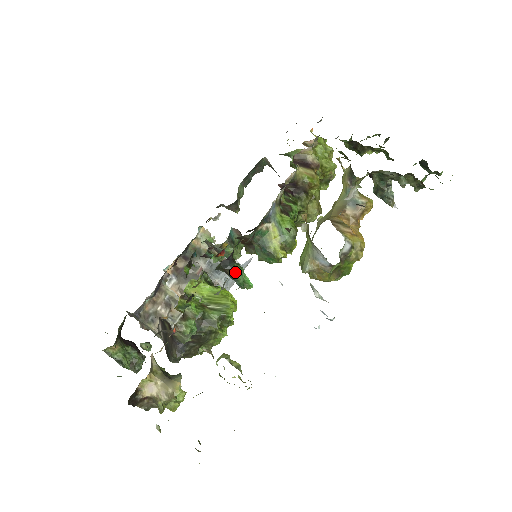
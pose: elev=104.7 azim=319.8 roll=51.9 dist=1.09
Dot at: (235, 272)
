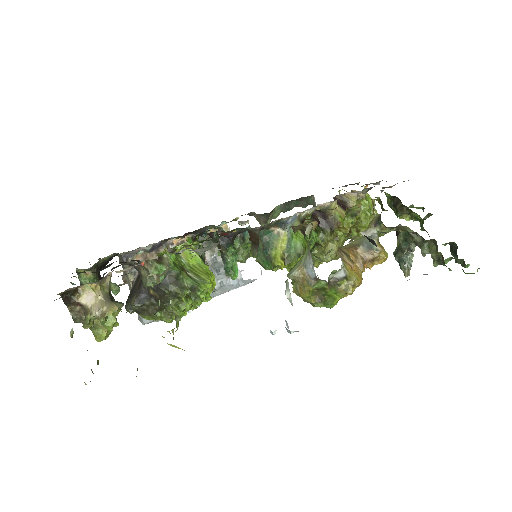
Dot at: (228, 253)
